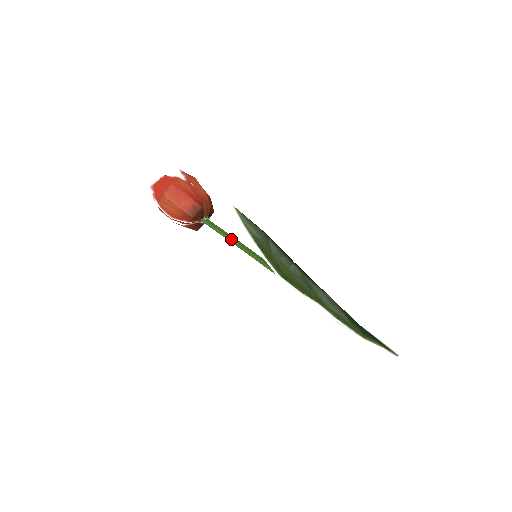
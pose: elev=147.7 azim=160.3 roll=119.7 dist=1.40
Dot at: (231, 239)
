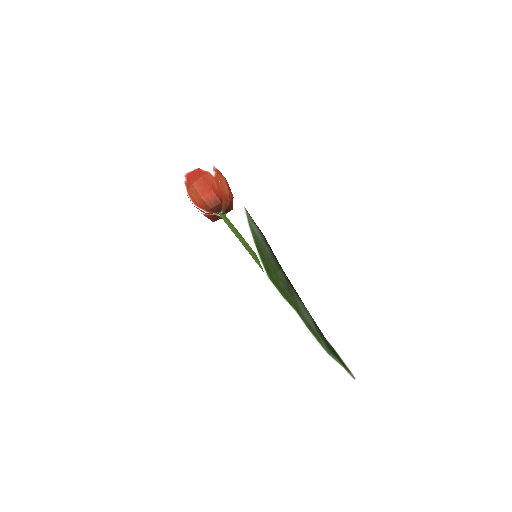
Dot at: (238, 235)
